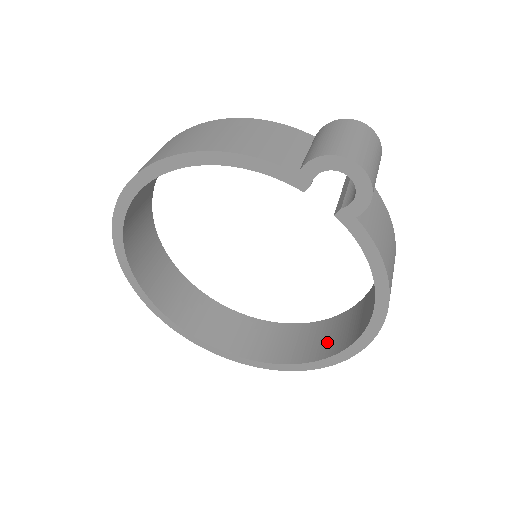
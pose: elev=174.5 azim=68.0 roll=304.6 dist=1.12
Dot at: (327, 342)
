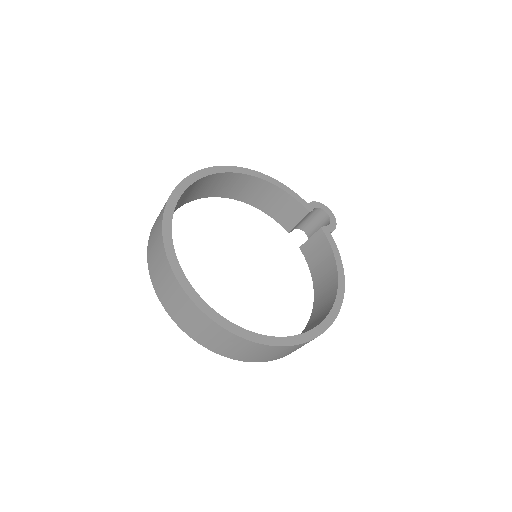
Dot at: occluded
